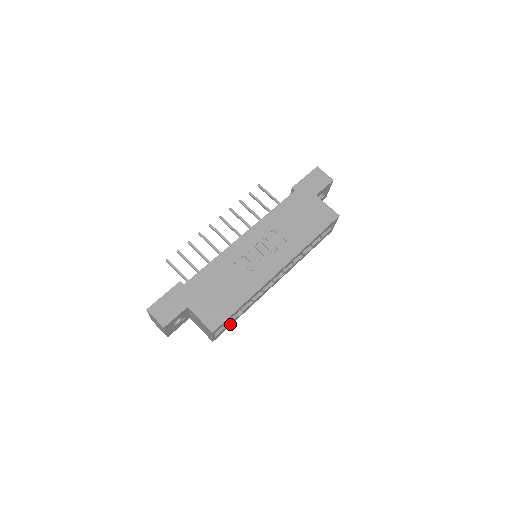
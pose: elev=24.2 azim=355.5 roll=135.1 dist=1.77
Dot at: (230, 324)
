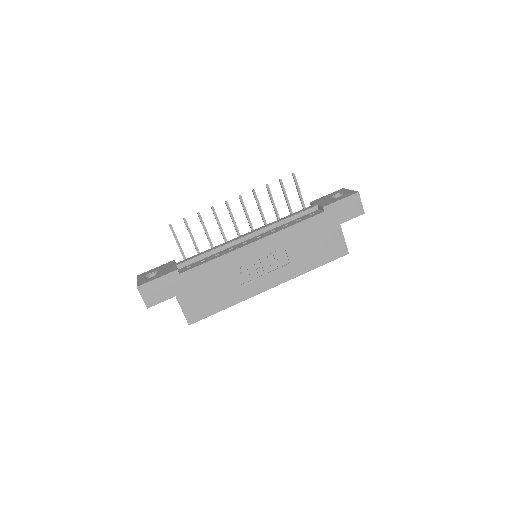
Dot at: occluded
